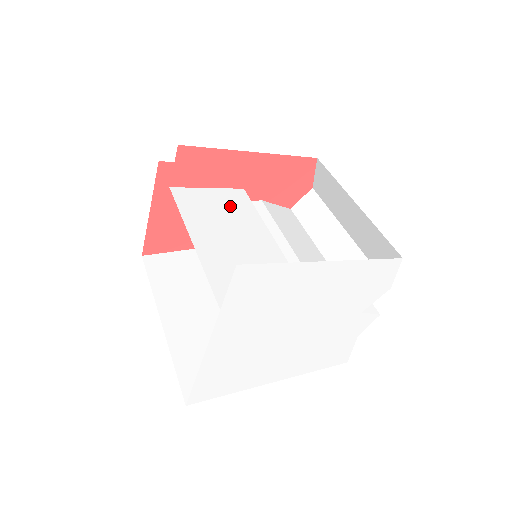
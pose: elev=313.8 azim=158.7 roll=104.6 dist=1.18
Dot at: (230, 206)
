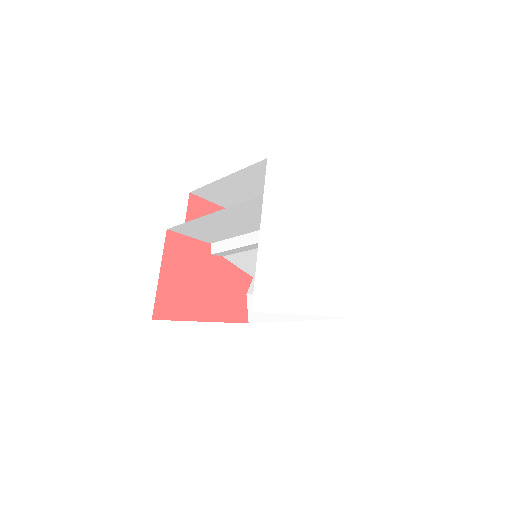
Dot at: (229, 229)
